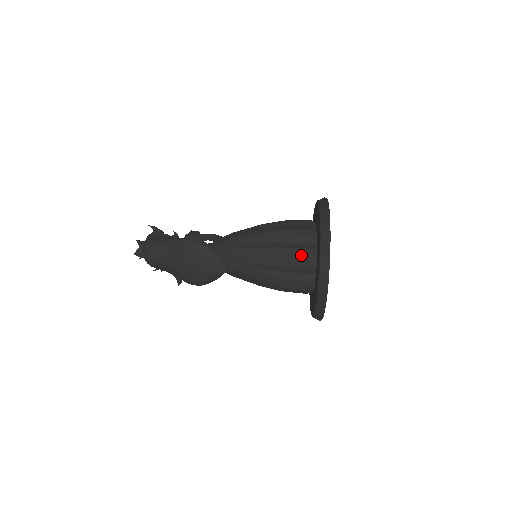
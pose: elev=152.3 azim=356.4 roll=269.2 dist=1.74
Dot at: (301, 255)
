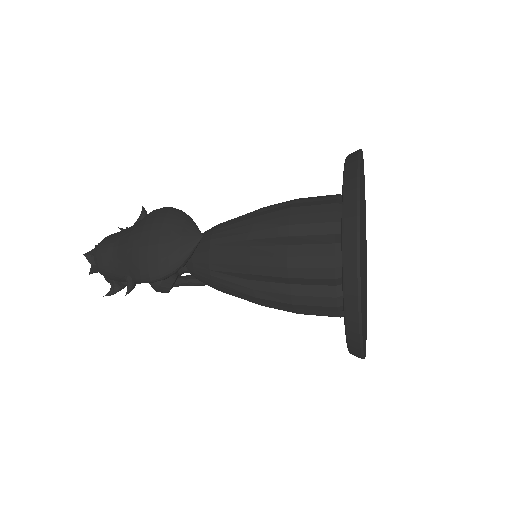
Dot at: (319, 204)
